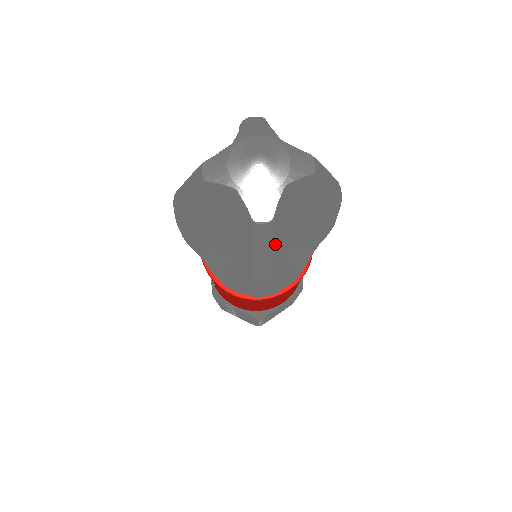
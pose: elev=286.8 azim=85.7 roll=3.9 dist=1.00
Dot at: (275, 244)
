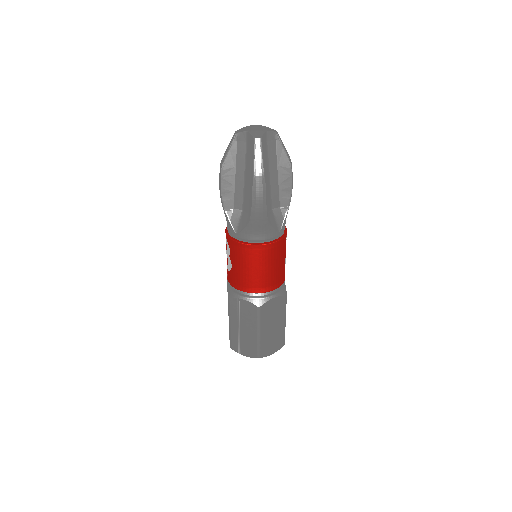
Dot at: (263, 160)
